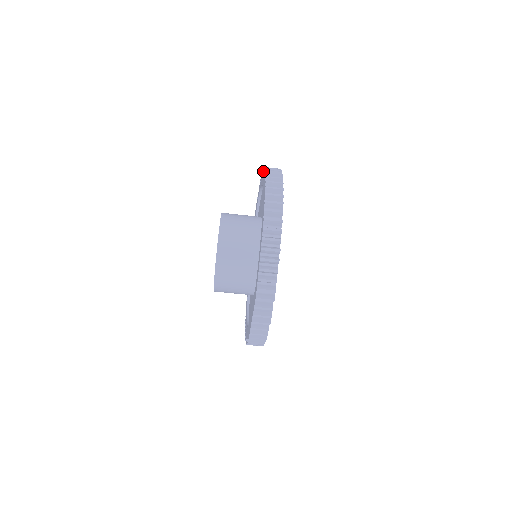
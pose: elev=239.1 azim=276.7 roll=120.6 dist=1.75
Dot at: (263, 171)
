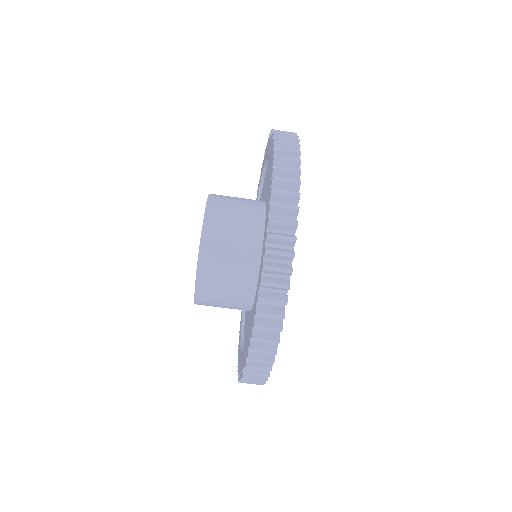
Dot at: occluded
